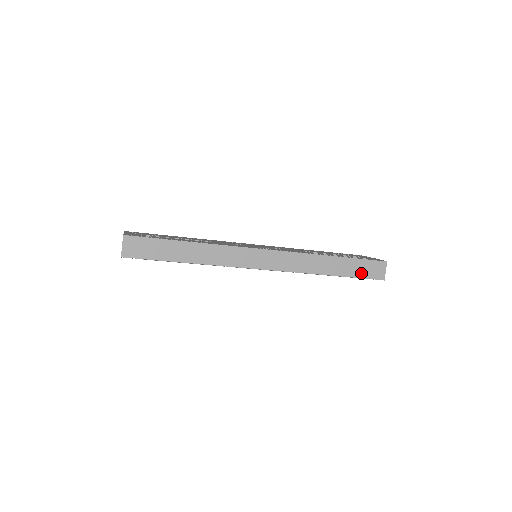
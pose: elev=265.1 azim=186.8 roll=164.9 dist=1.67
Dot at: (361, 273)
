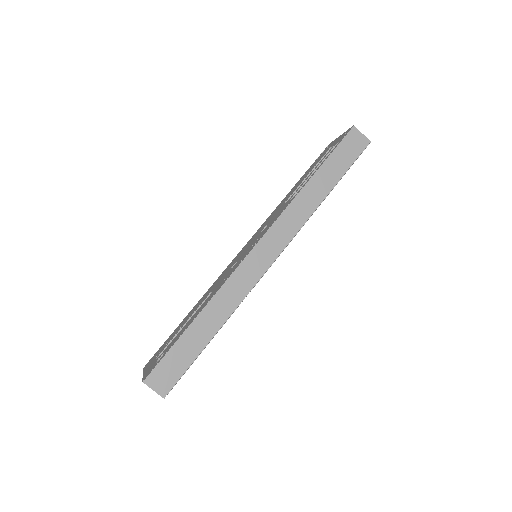
Dot at: (347, 161)
